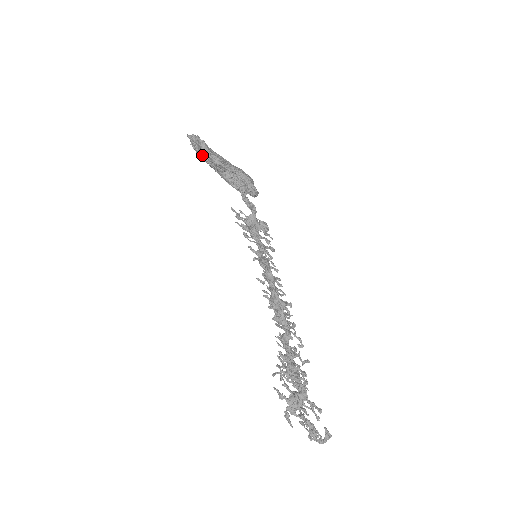
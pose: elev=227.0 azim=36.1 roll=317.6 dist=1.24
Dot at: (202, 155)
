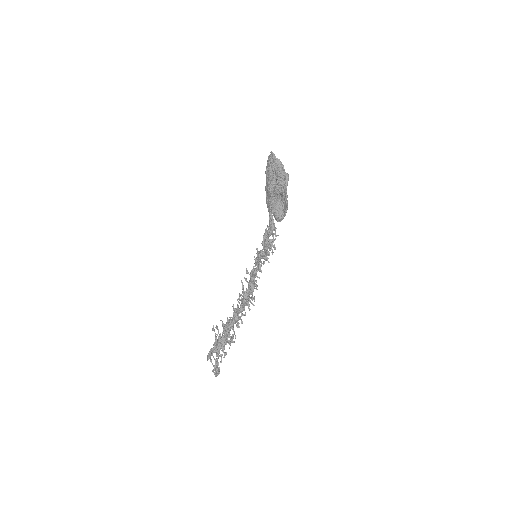
Dot at: (274, 175)
